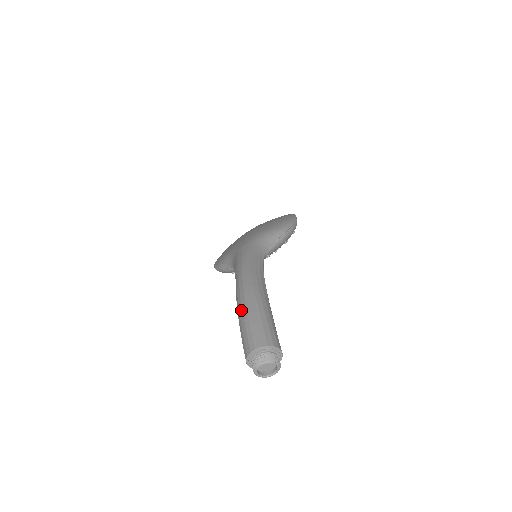
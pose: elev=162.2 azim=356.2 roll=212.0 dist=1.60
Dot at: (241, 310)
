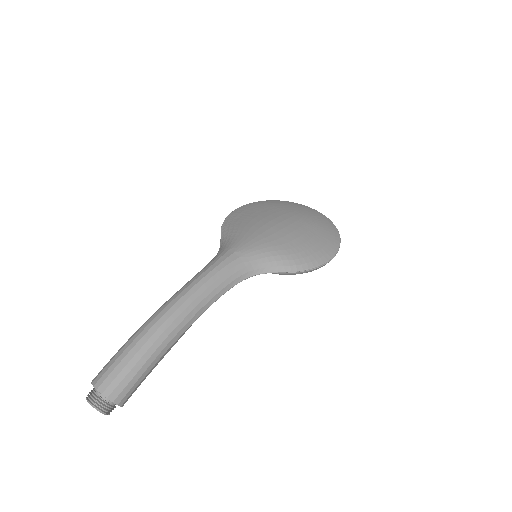
Dot at: (137, 335)
